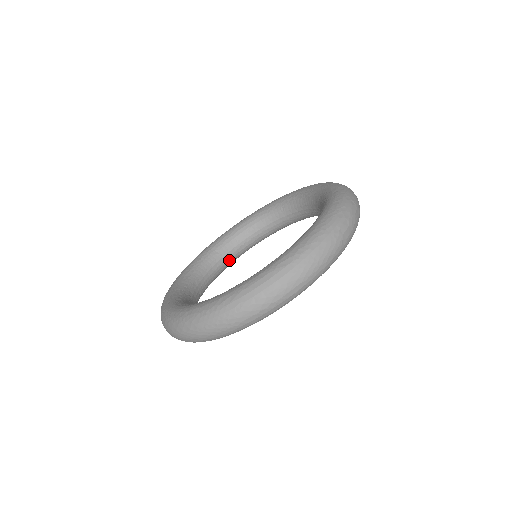
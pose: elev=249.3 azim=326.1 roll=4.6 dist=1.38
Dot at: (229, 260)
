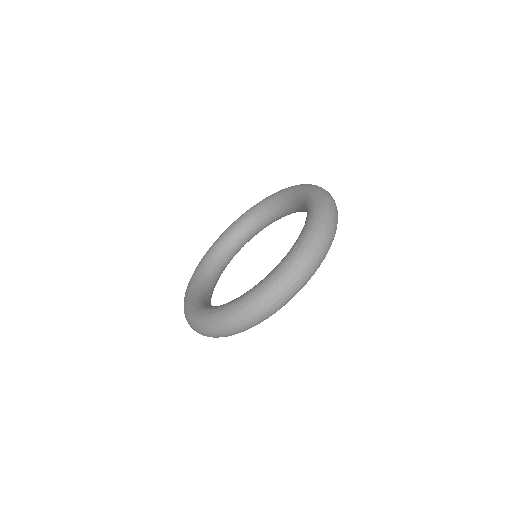
Dot at: (266, 224)
